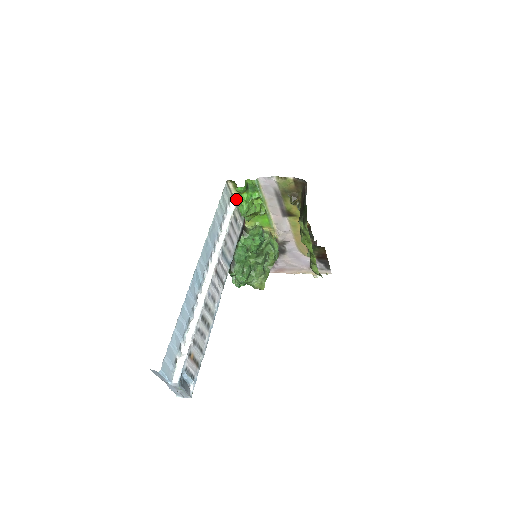
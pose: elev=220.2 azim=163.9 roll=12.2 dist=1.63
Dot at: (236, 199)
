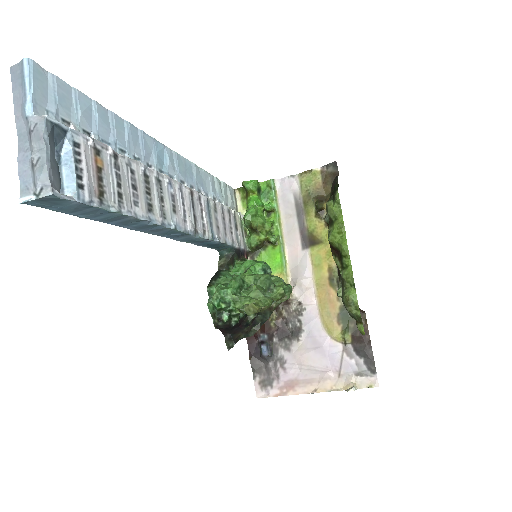
Dot at: (241, 214)
